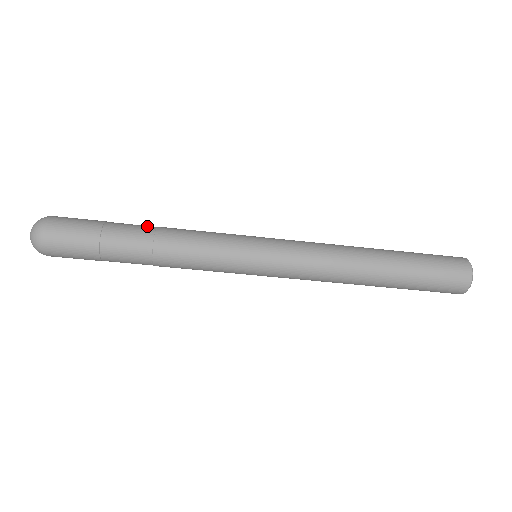
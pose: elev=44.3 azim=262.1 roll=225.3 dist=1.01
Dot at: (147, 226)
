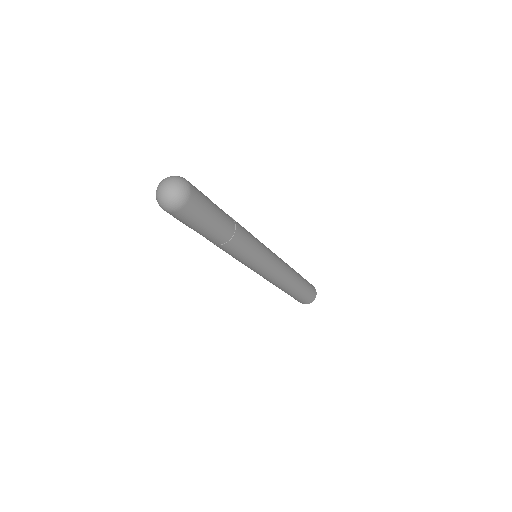
Dot at: (227, 214)
